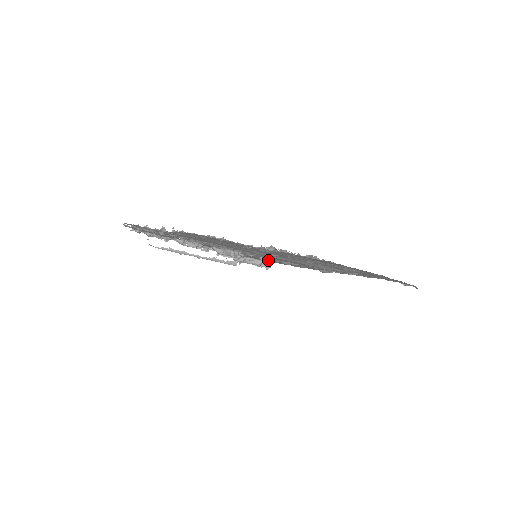
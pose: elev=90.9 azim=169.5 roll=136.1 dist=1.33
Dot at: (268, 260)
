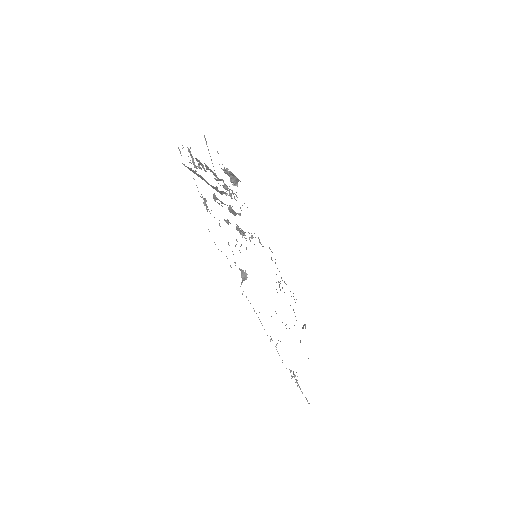
Dot at: occluded
